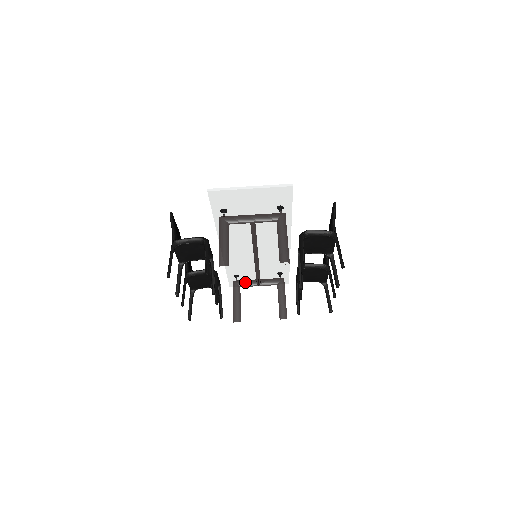
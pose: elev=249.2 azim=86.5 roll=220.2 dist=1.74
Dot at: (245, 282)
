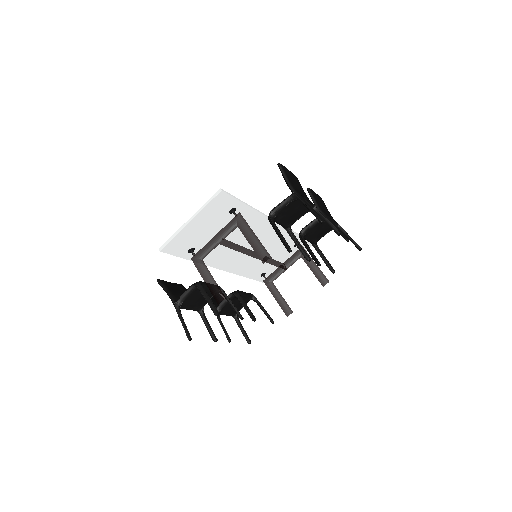
Dot at: (273, 275)
